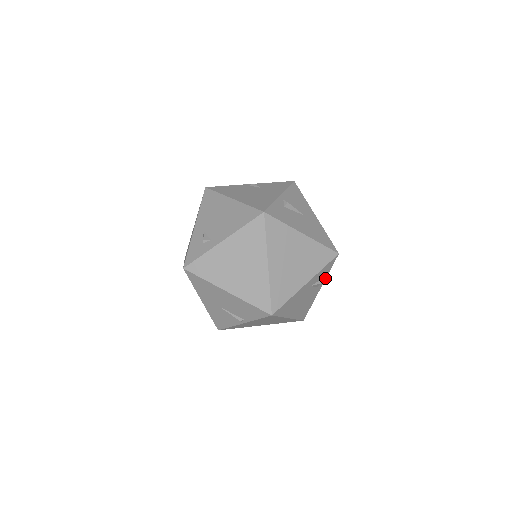
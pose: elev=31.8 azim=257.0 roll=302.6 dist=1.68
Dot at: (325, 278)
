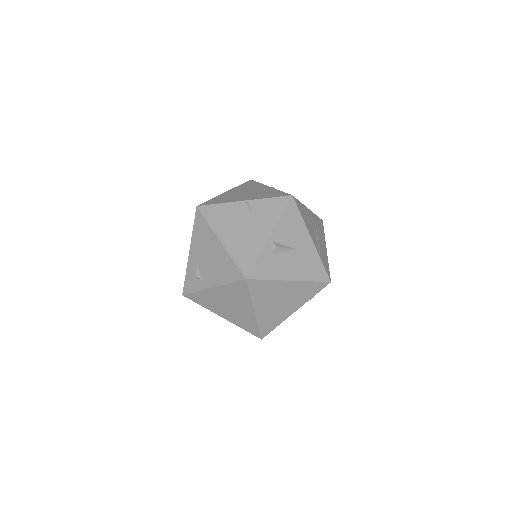
Dot at: occluded
